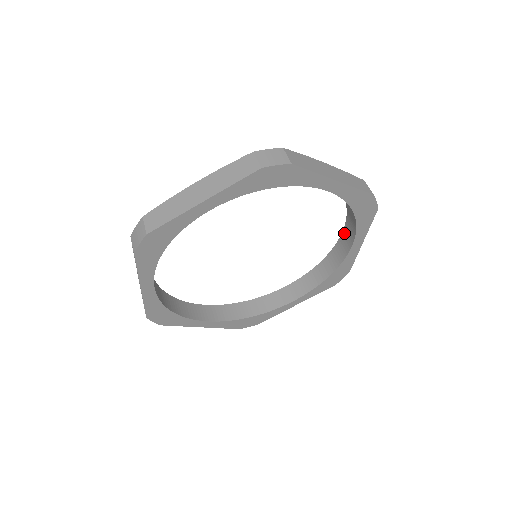
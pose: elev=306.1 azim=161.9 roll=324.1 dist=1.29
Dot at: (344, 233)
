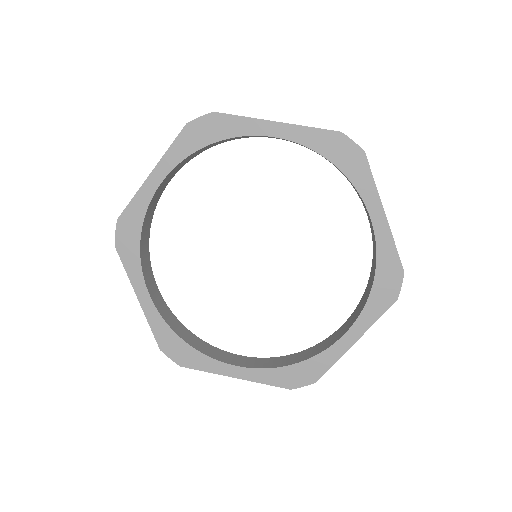
Dot at: (342, 326)
